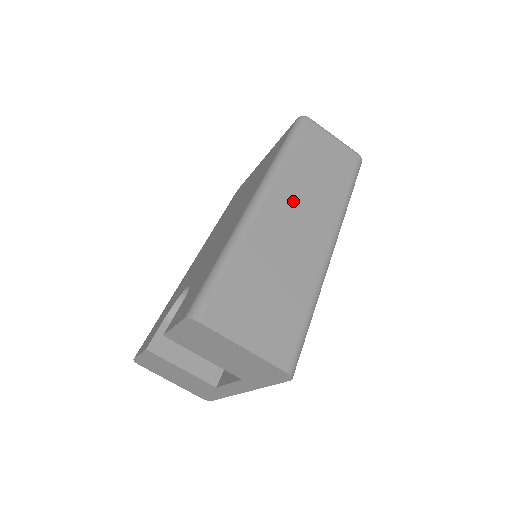
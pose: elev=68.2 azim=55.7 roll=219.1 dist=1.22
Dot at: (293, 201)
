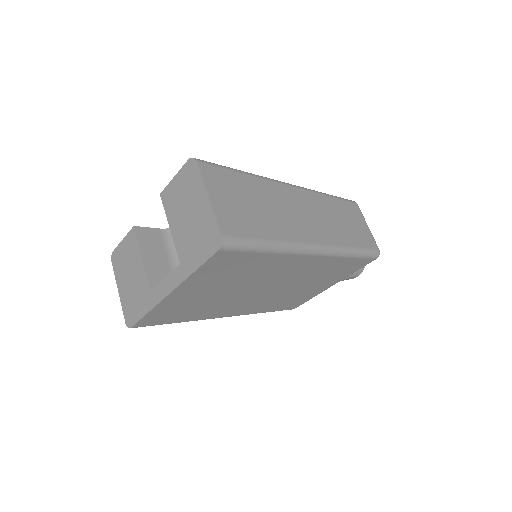
Dot at: (311, 207)
